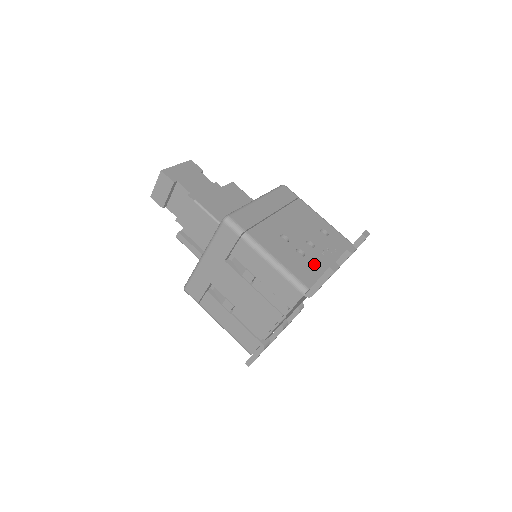
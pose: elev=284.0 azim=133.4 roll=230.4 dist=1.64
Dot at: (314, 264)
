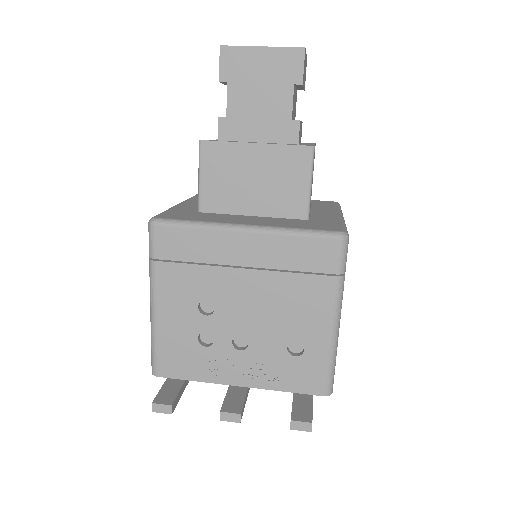
Dot at: (207, 364)
